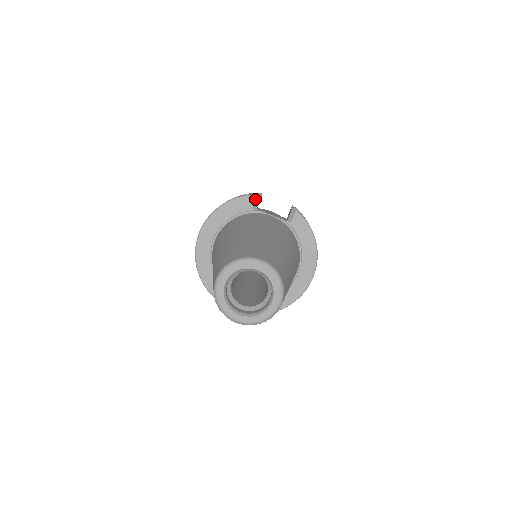
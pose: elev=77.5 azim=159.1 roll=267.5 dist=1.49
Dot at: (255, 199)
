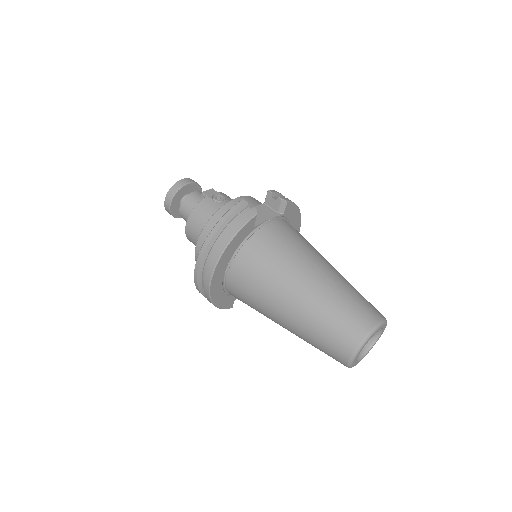
Dot at: (255, 219)
